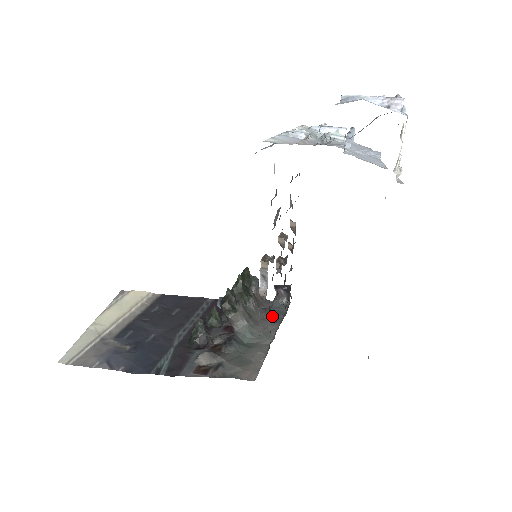
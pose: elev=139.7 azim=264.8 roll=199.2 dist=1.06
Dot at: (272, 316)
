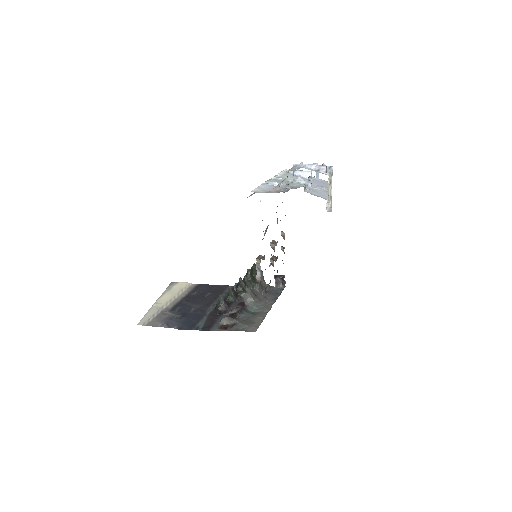
Dot at: (271, 296)
